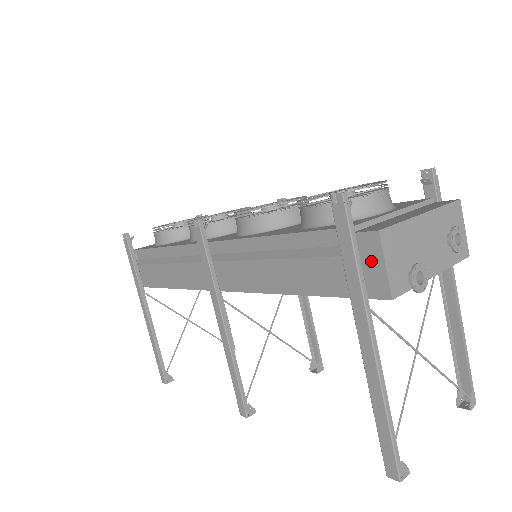
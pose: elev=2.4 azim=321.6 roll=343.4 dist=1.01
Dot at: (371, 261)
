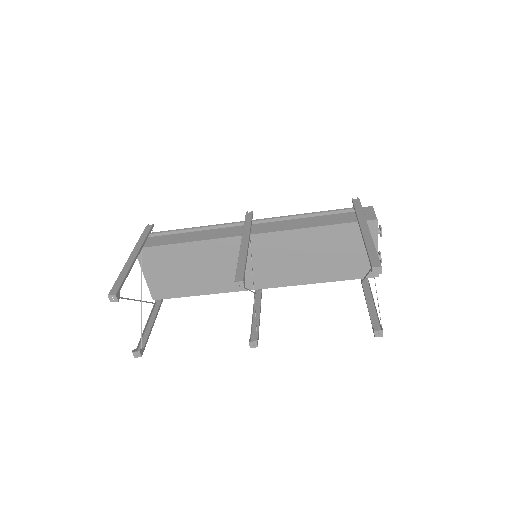
Dot at: (368, 212)
